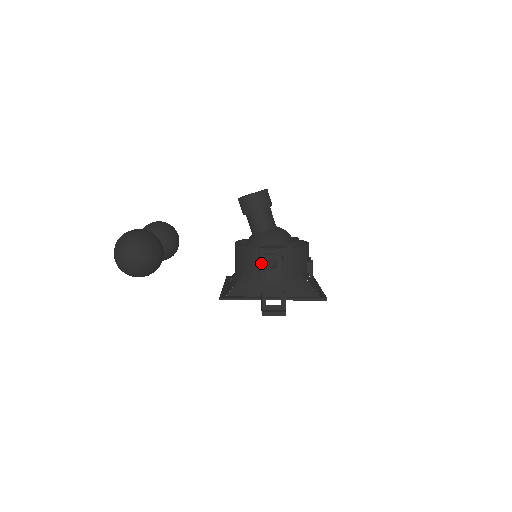
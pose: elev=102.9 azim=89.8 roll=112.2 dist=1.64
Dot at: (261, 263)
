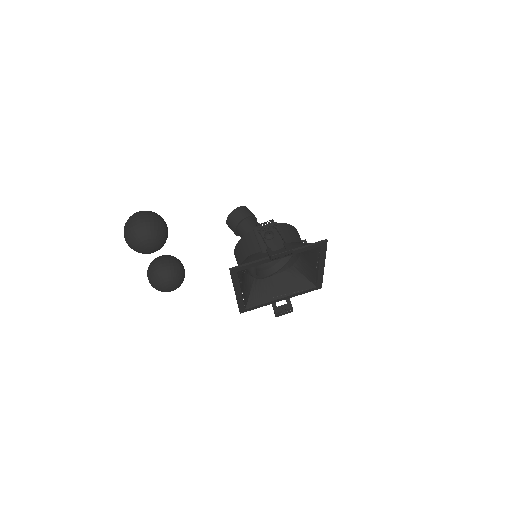
Dot at: (259, 239)
